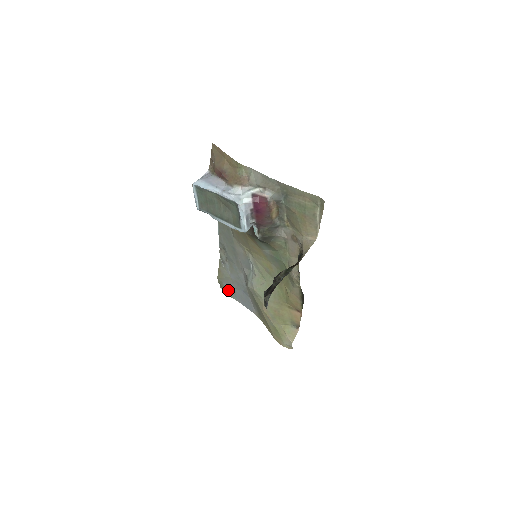
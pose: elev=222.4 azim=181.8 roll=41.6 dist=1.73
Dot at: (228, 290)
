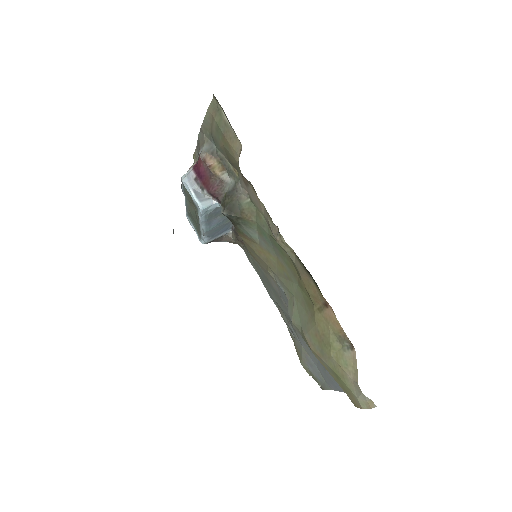
Dot at: (318, 378)
